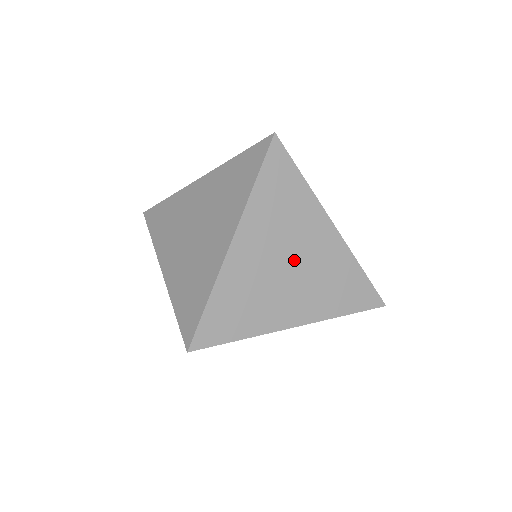
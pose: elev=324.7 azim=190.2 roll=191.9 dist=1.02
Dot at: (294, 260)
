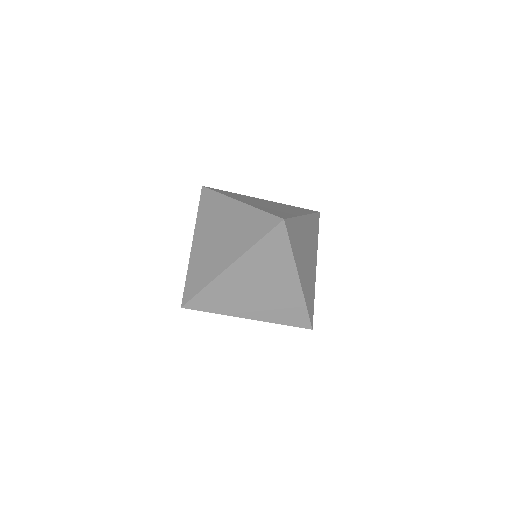
Dot at: (308, 256)
